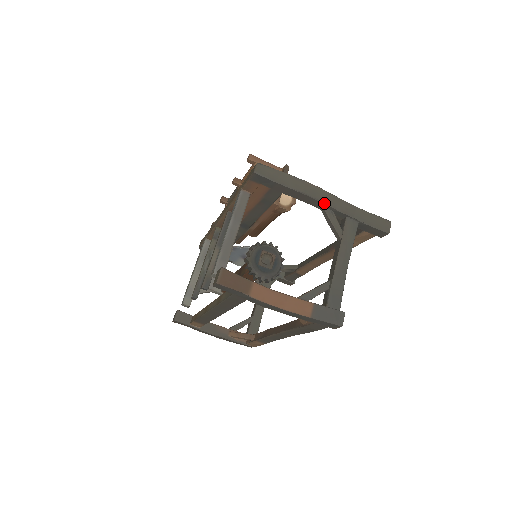
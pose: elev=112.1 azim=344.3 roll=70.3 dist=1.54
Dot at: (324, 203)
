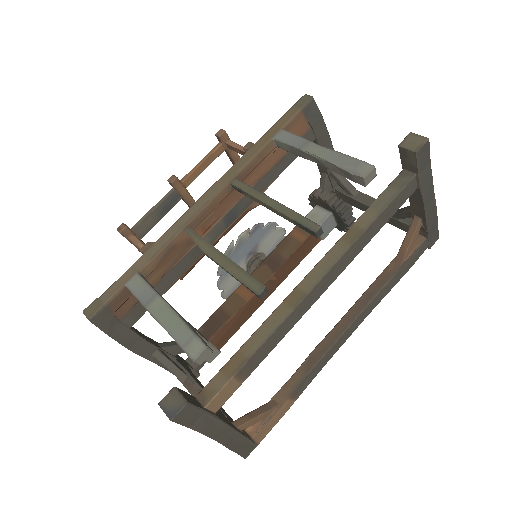
Dot at: occluded
